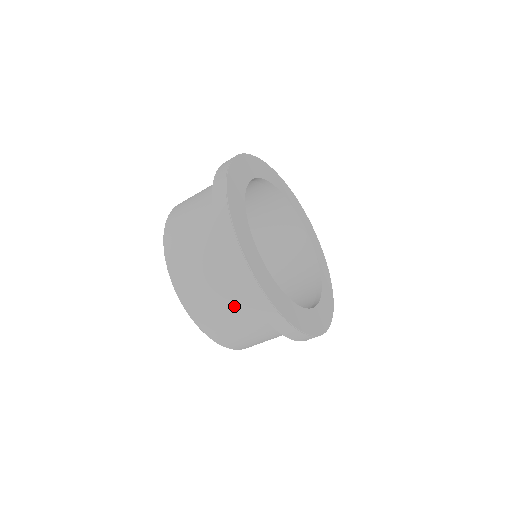
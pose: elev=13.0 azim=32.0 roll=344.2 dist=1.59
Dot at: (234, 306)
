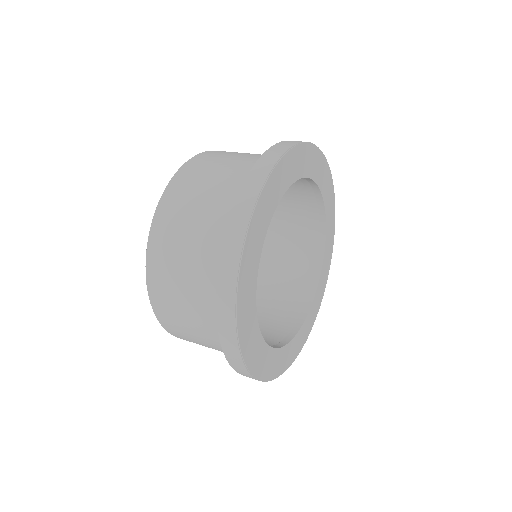
Dot at: (206, 335)
